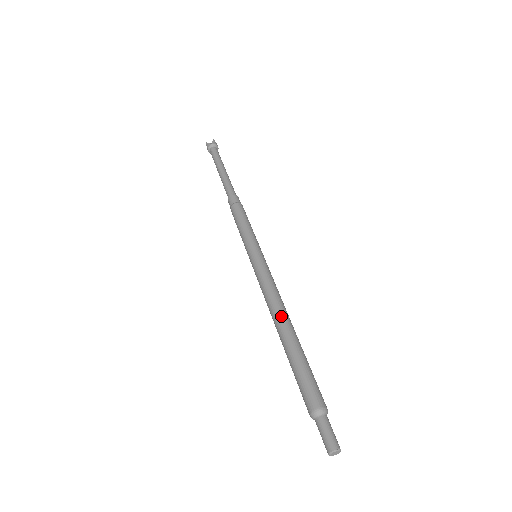
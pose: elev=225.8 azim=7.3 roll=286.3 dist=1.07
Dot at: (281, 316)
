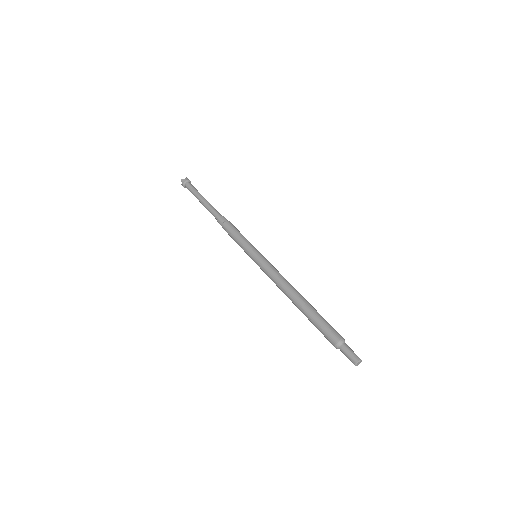
Dot at: (288, 296)
